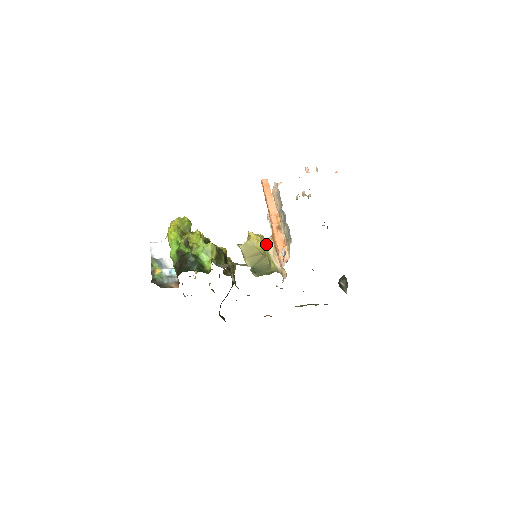
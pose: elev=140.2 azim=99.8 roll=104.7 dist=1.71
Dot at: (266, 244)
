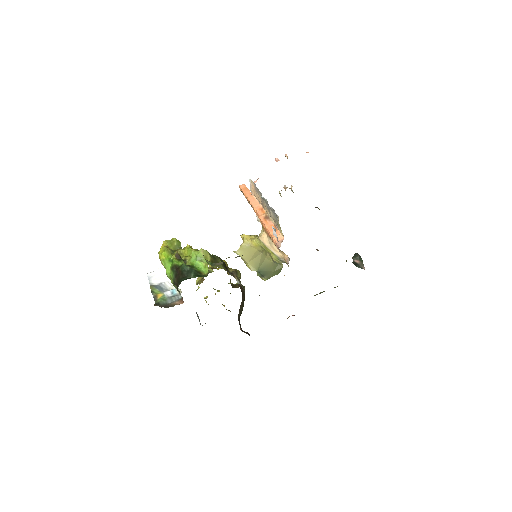
Dot at: (260, 238)
